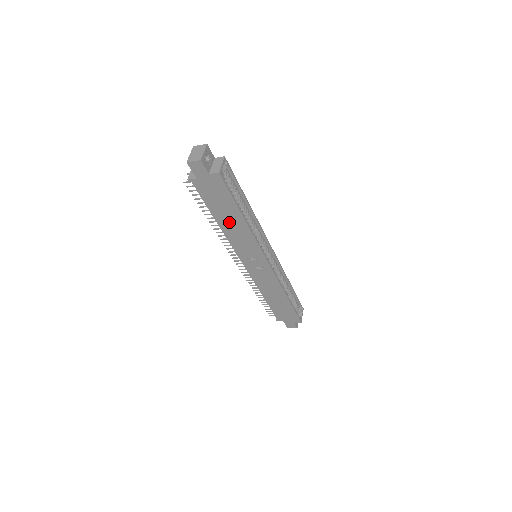
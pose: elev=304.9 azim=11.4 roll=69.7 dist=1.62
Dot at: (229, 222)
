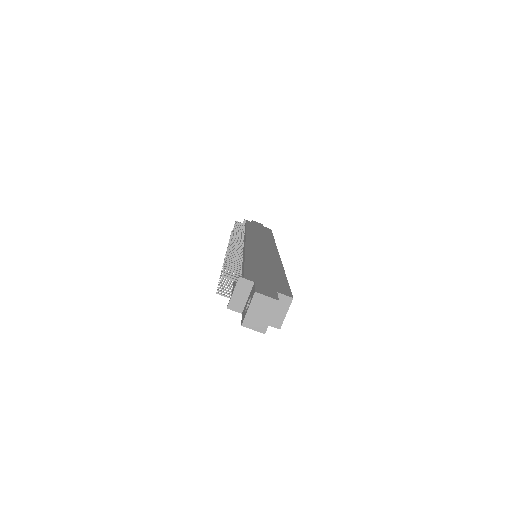
Dot at: occluded
